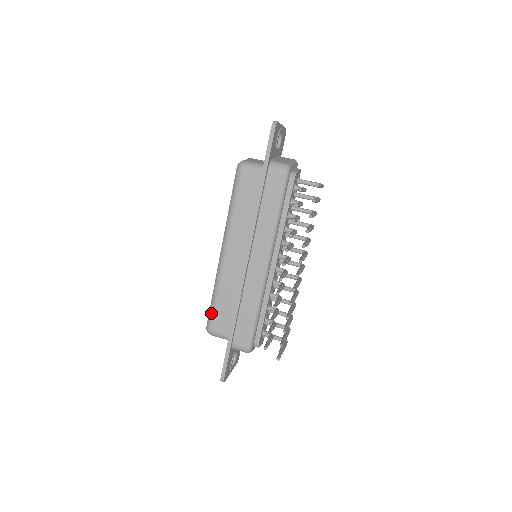
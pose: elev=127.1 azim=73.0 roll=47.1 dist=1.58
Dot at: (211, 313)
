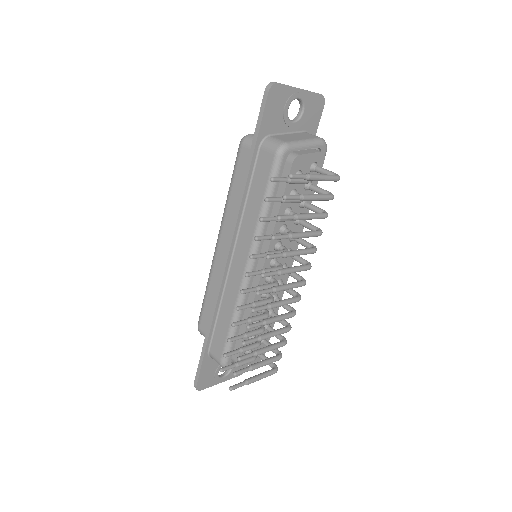
Dot at: (201, 309)
